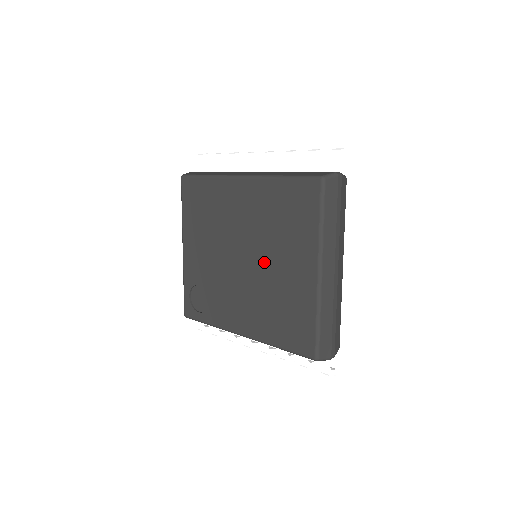
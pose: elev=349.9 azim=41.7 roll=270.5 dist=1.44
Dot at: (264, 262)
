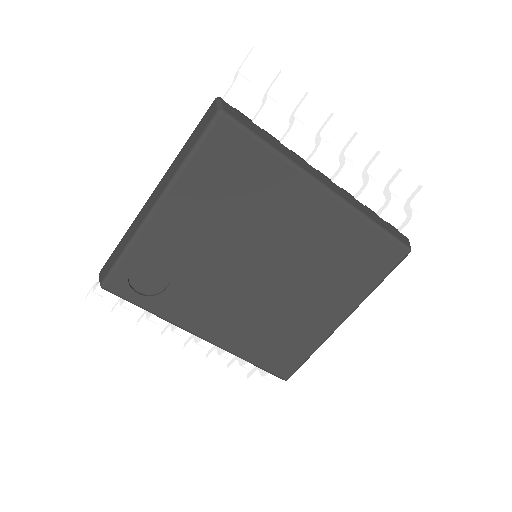
Dot at: (289, 287)
